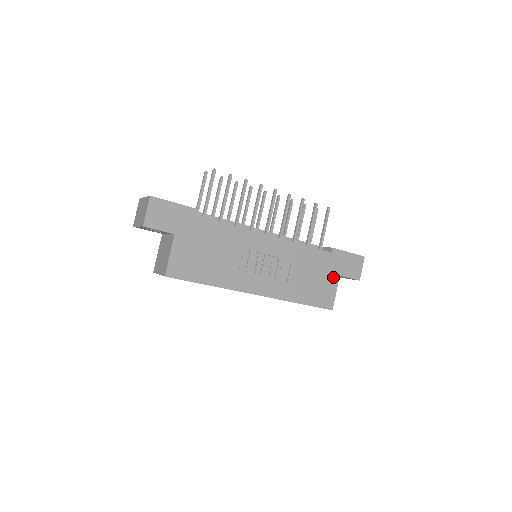
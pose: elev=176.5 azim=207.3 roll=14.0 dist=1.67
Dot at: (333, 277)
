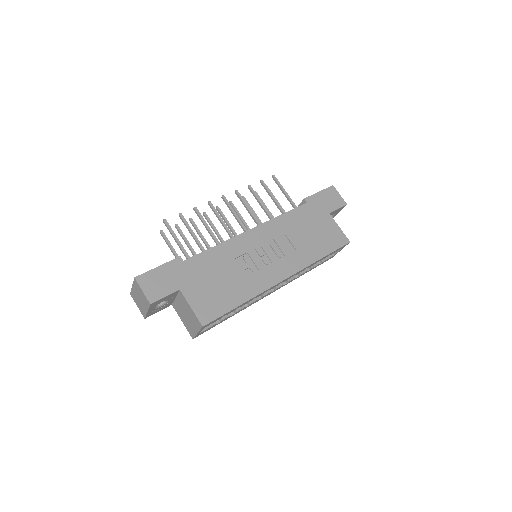
Dot at: (326, 219)
